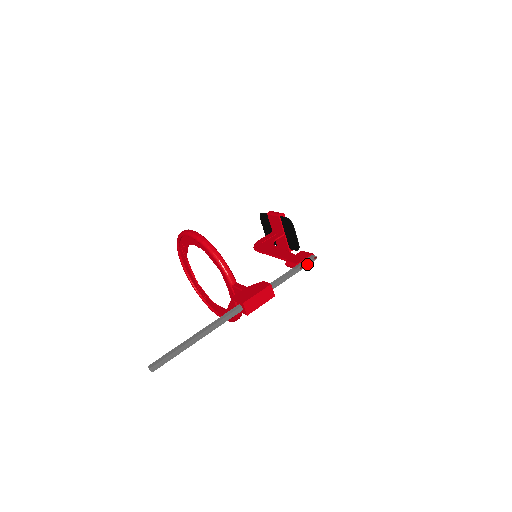
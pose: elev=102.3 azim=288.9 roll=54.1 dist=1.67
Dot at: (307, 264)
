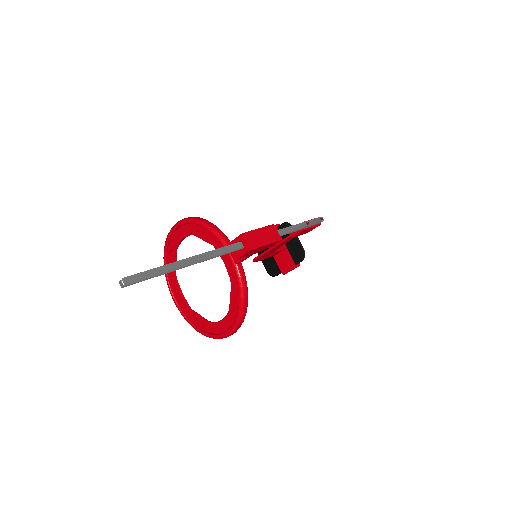
Dot at: (313, 222)
